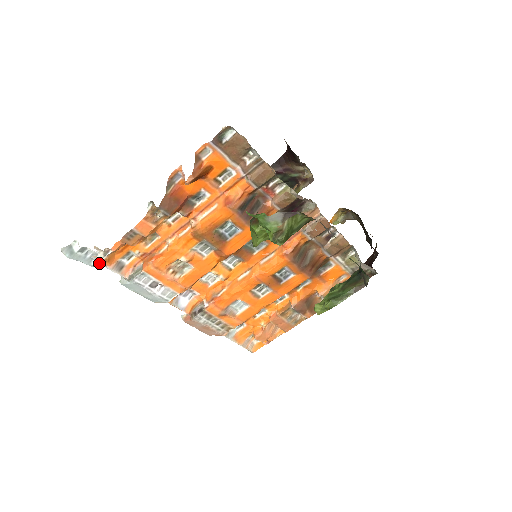
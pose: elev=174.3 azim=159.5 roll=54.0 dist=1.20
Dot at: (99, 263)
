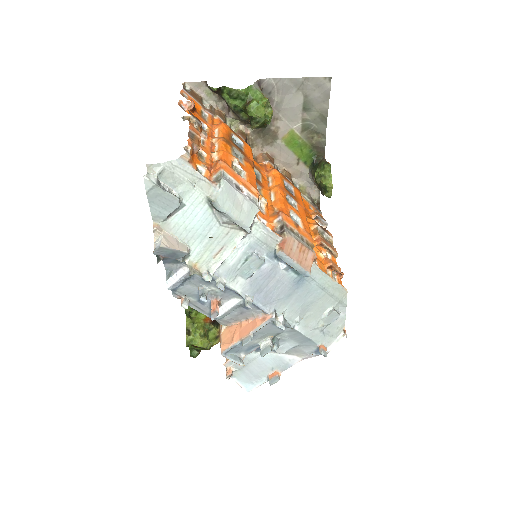
Dot at: (179, 201)
